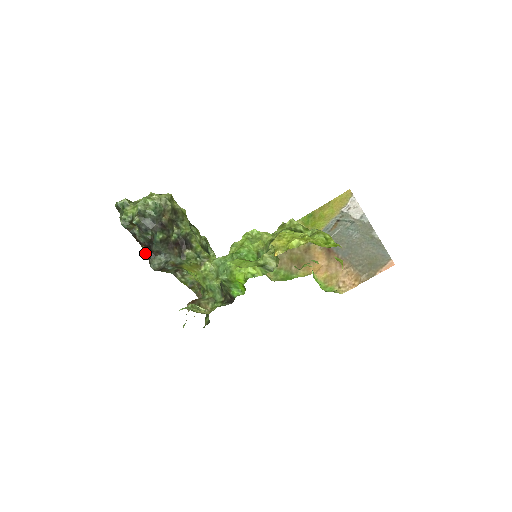
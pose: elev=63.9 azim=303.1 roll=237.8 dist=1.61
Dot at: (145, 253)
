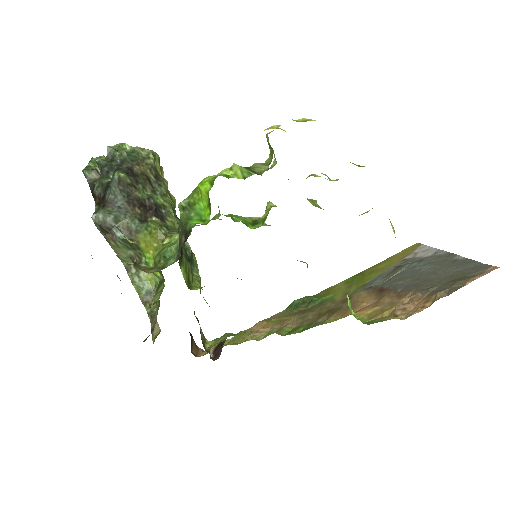
Dot at: (95, 208)
